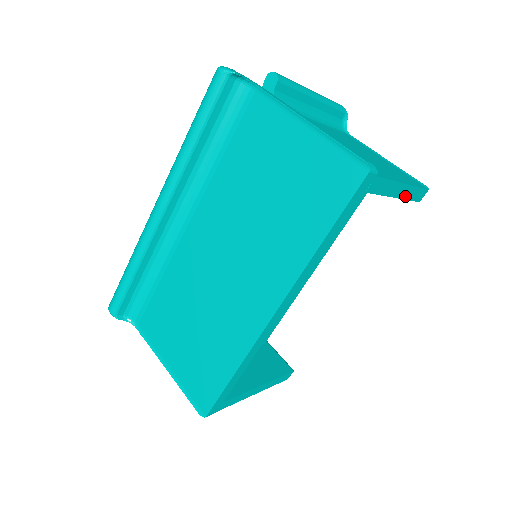
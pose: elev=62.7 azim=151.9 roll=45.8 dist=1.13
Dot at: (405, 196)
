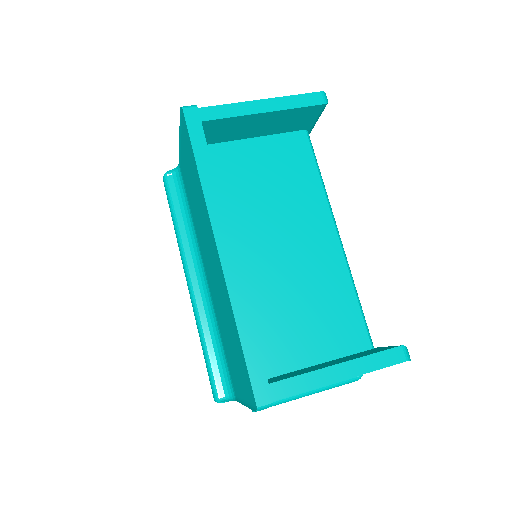
Dot at: (282, 107)
